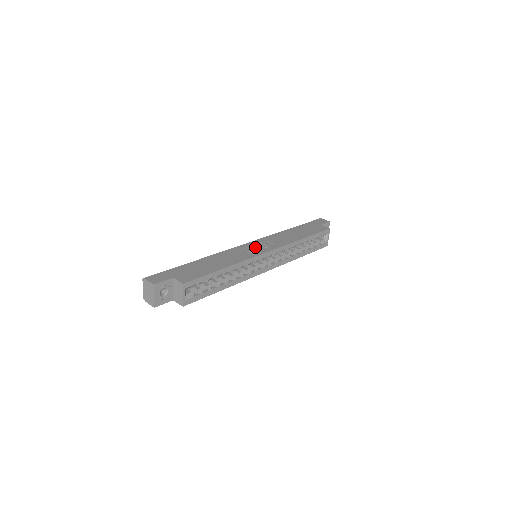
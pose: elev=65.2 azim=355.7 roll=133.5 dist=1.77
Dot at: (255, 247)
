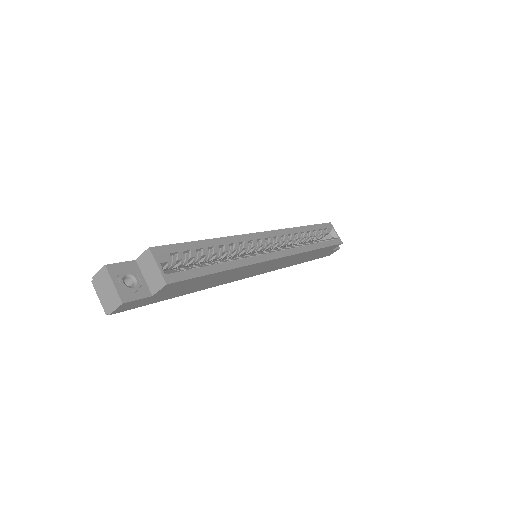
Dot at: occluded
